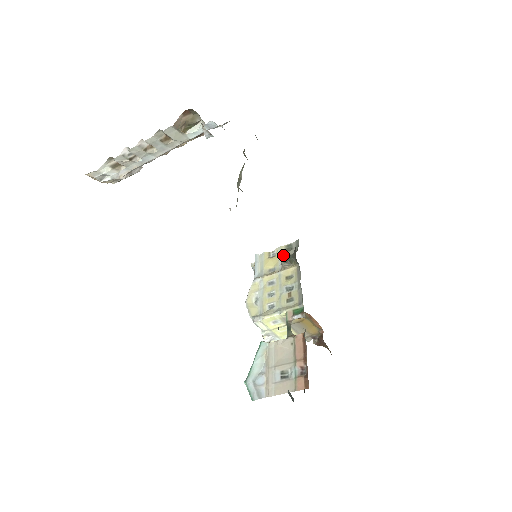
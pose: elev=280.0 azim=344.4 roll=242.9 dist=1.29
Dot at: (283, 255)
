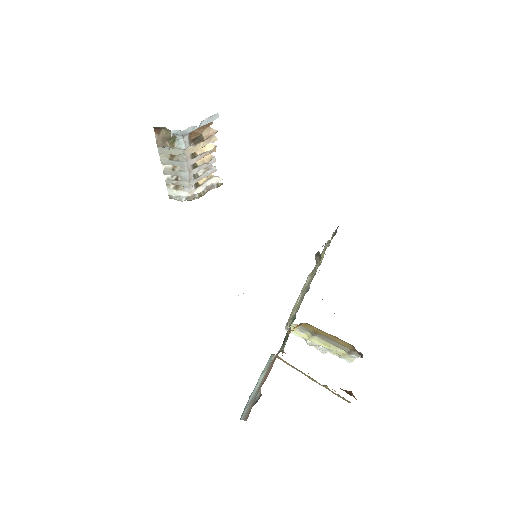
Dot at: occluded
